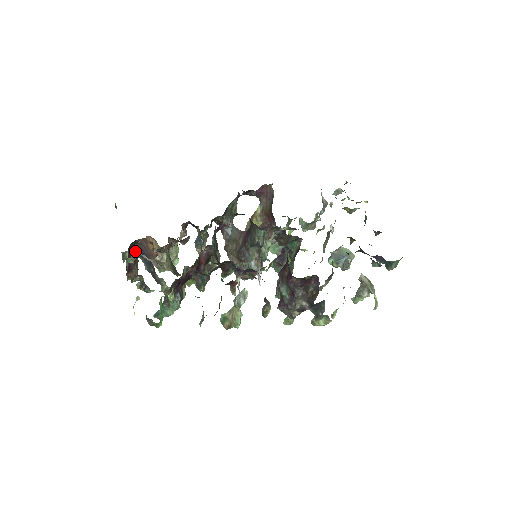
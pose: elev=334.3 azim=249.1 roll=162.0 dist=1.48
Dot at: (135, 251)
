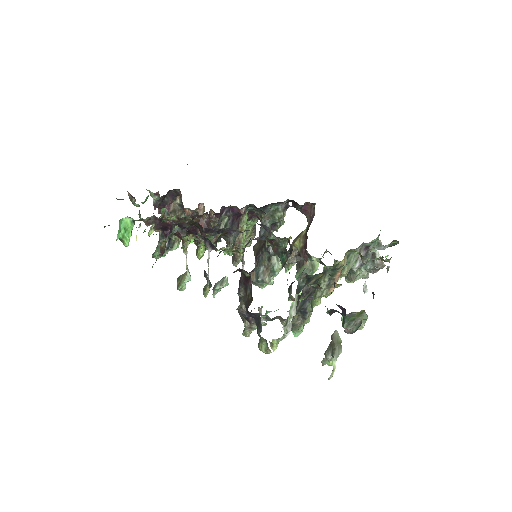
Dot at: (178, 203)
